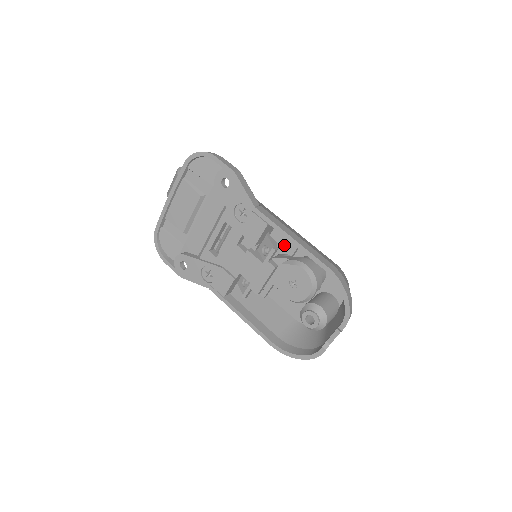
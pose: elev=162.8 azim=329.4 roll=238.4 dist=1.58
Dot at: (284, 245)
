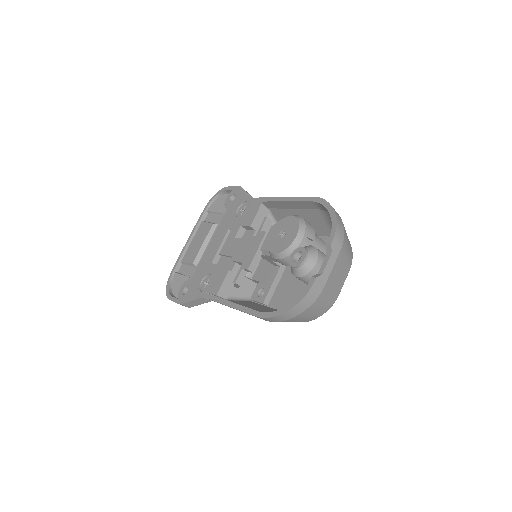
Dot at: occluded
